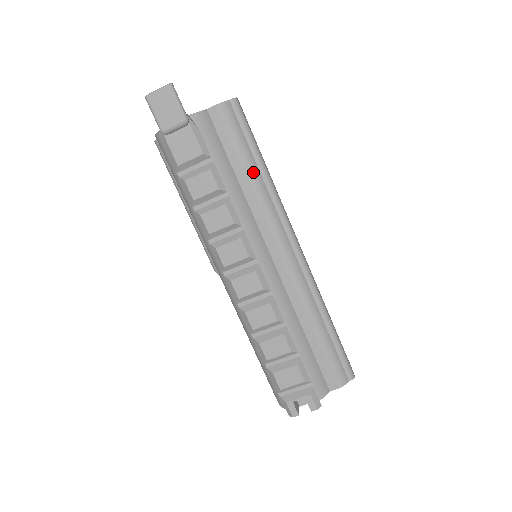
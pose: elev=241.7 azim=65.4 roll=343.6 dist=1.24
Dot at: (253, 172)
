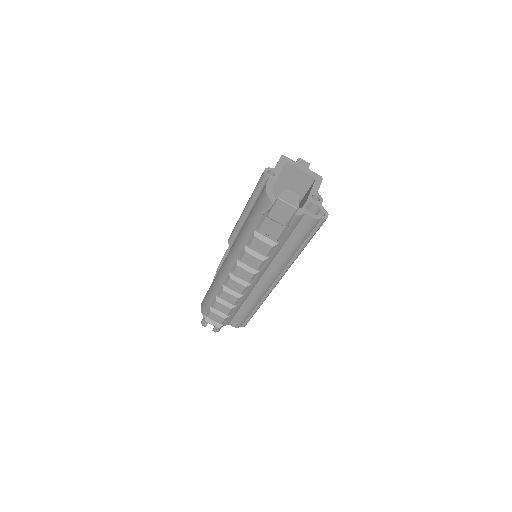
Dot at: (294, 251)
